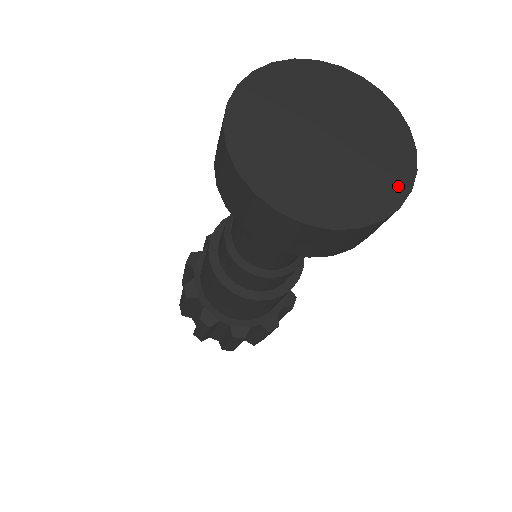
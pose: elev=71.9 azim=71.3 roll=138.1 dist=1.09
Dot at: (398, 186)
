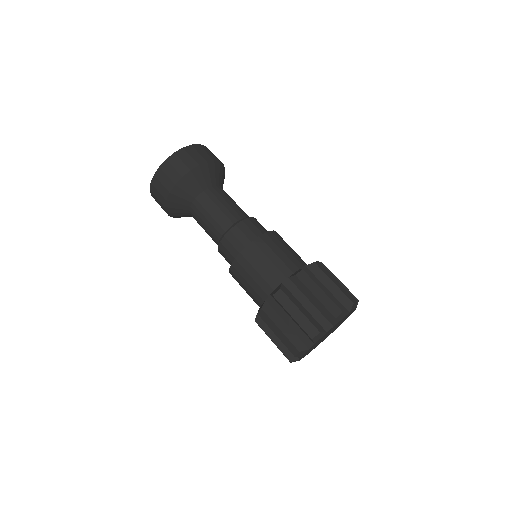
Dot at: occluded
